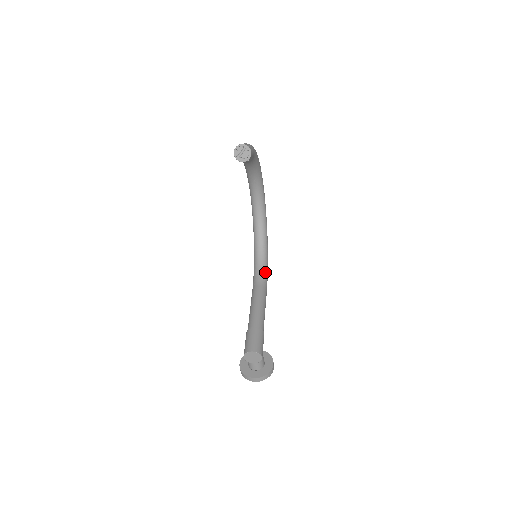
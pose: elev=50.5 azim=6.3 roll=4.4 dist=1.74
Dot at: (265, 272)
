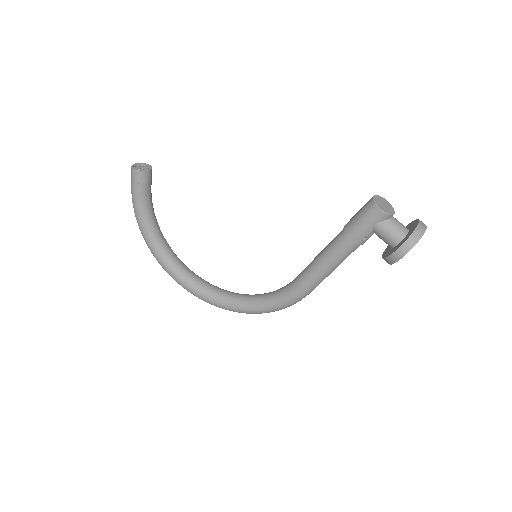
Dot at: occluded
